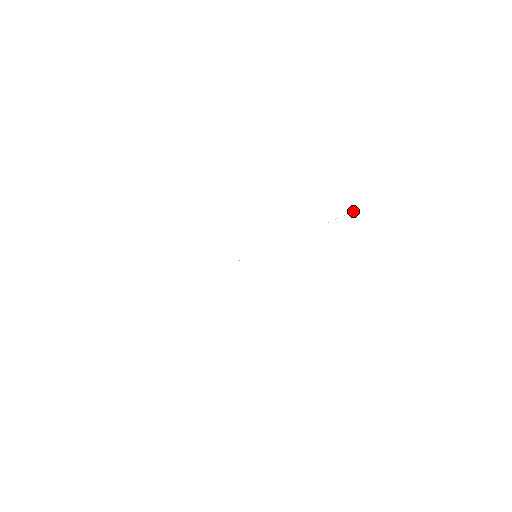
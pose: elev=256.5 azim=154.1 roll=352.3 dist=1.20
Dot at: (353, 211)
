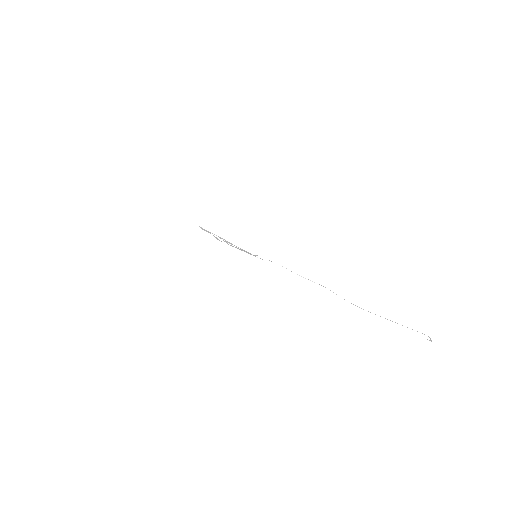
Dot at: occluded
